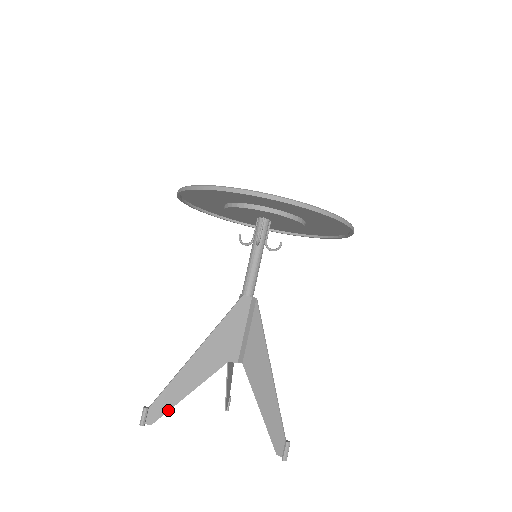
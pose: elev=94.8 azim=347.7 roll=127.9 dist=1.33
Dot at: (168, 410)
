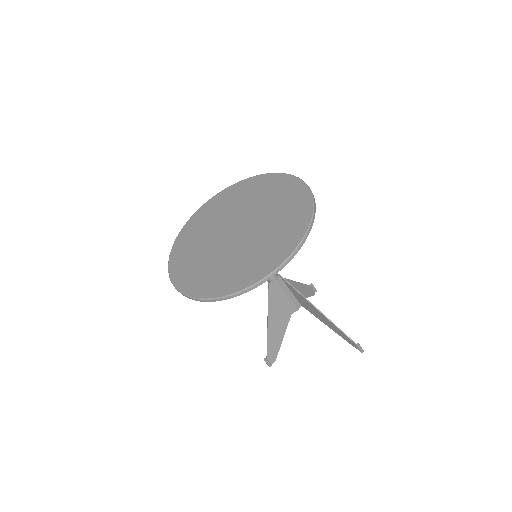
Dot at: occluded
